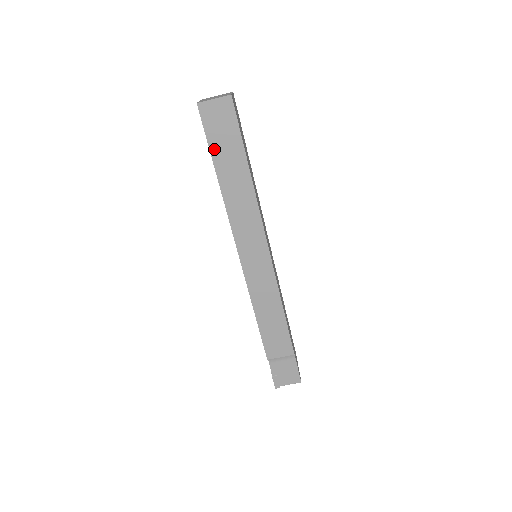
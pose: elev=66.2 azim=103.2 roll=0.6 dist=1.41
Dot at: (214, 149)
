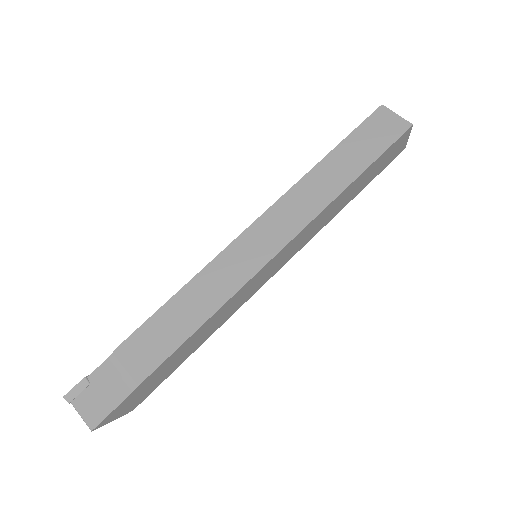
Dot at: (352, 139)
